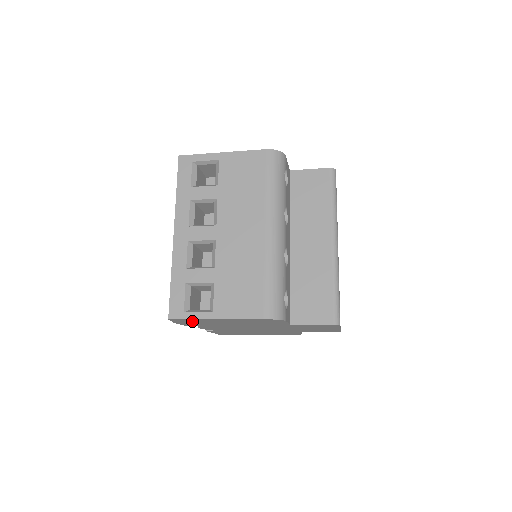
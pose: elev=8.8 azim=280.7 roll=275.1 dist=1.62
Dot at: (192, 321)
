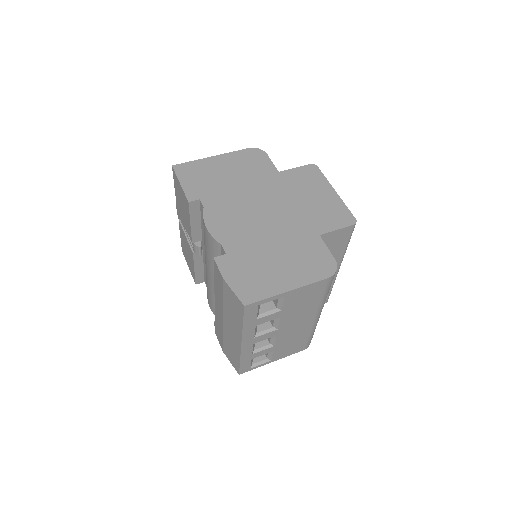
Dot at: occluded
